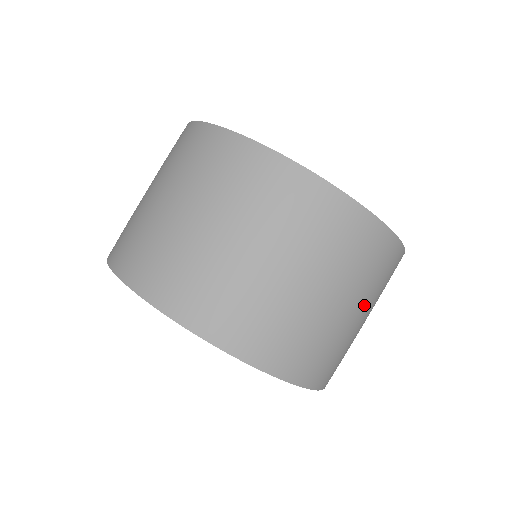
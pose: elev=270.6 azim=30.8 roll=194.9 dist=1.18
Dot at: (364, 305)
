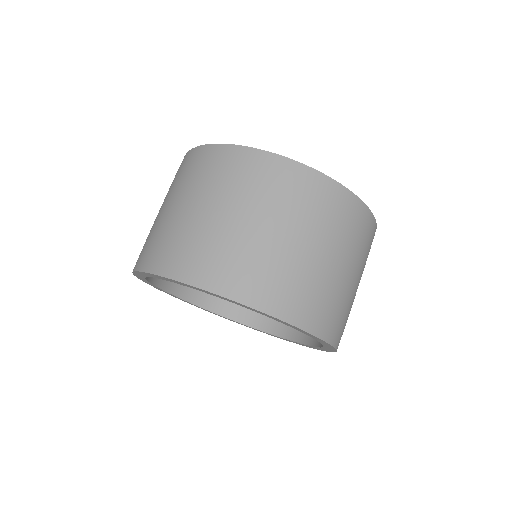
Dot at: occluded
